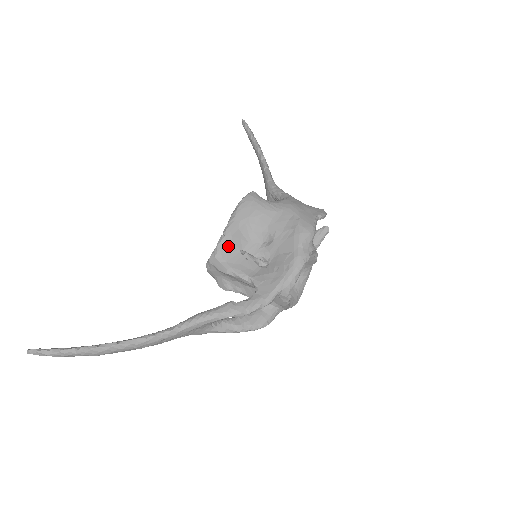
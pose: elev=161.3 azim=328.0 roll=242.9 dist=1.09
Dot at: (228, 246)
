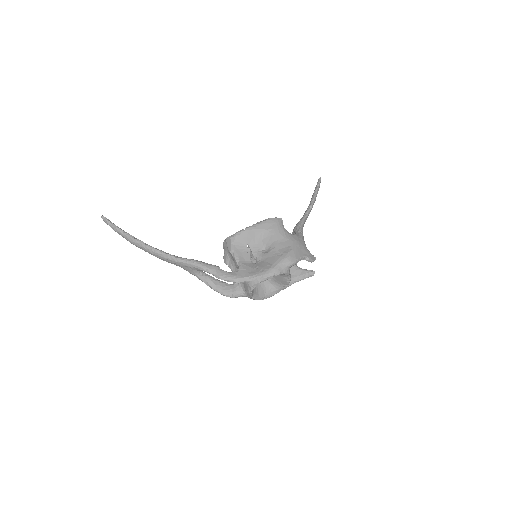
Dot at: (242, 237)
